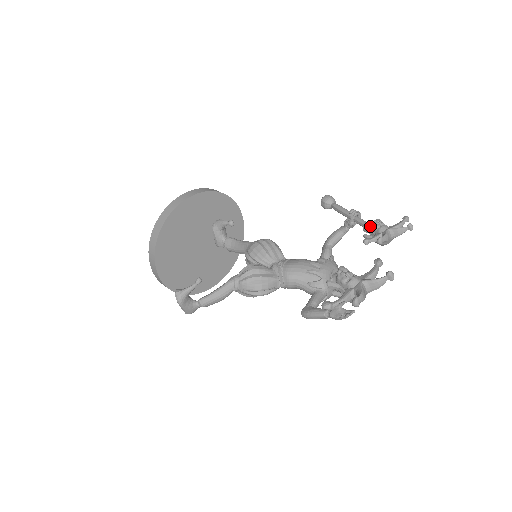
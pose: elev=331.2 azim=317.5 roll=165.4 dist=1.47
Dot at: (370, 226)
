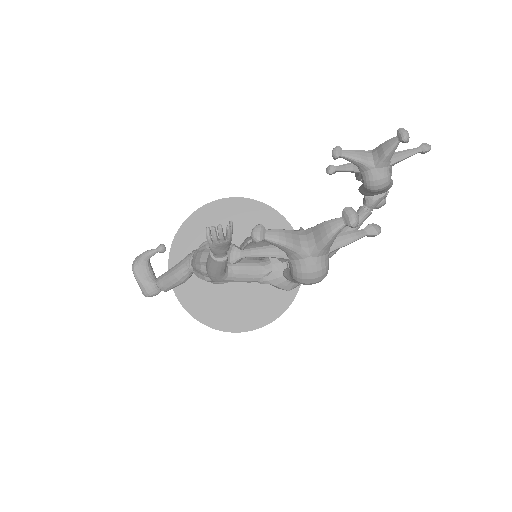
Dot at: occluded
